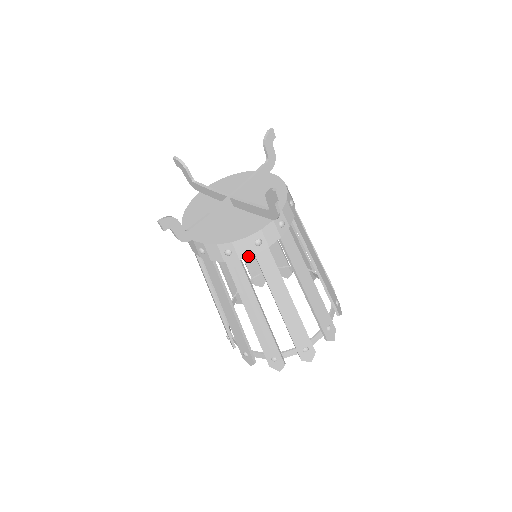
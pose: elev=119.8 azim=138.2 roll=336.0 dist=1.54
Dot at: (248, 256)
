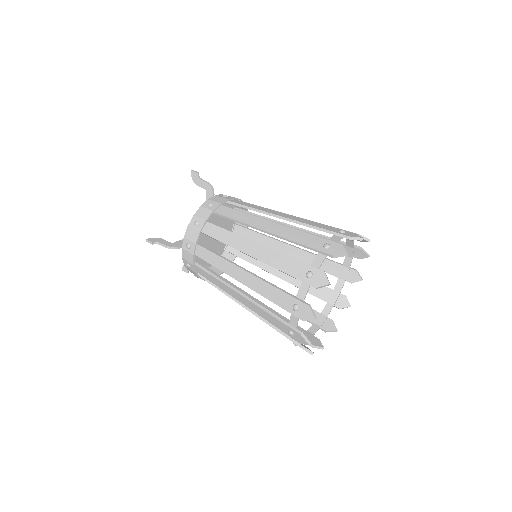
Dot at: (210, 215)
